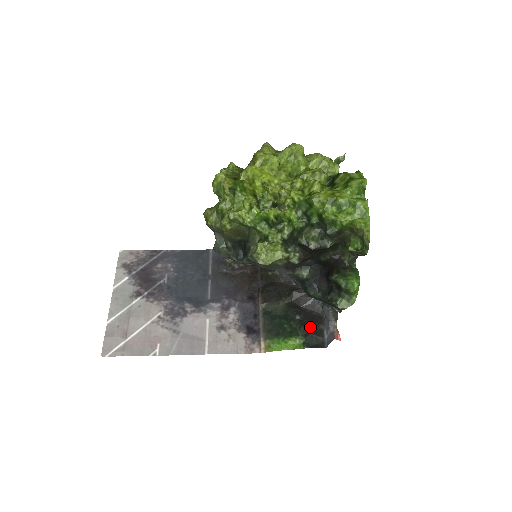
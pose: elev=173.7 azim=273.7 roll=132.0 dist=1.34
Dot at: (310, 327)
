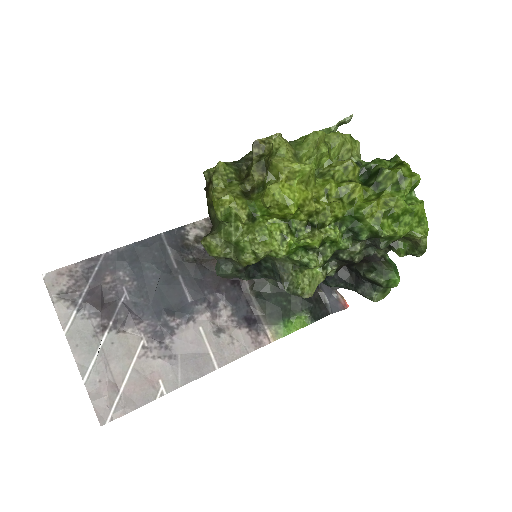
Dot at: (310, 297)
